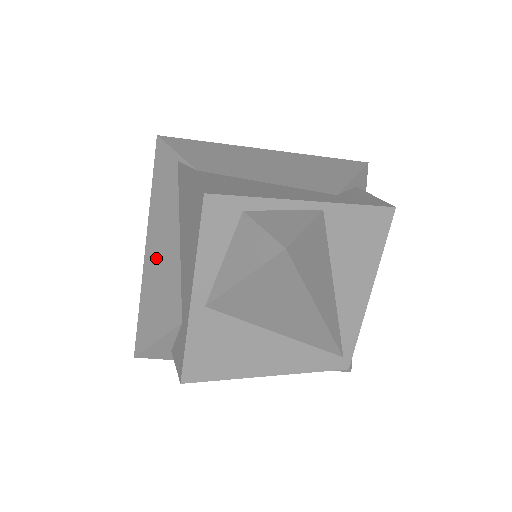
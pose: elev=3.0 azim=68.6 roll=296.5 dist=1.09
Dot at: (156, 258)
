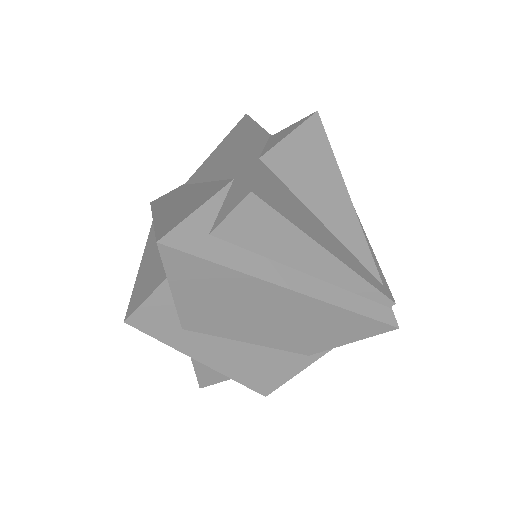
Dot at: (174, 205)
